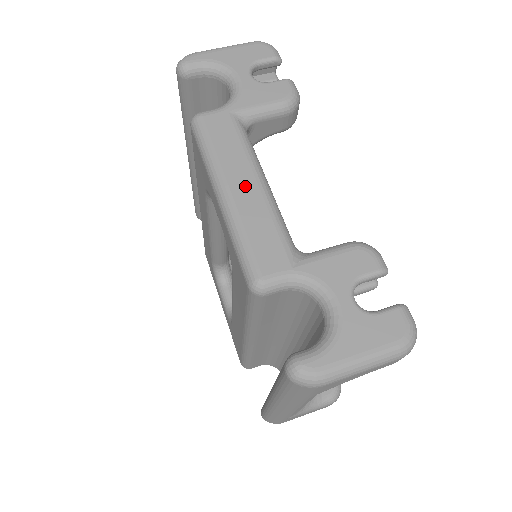
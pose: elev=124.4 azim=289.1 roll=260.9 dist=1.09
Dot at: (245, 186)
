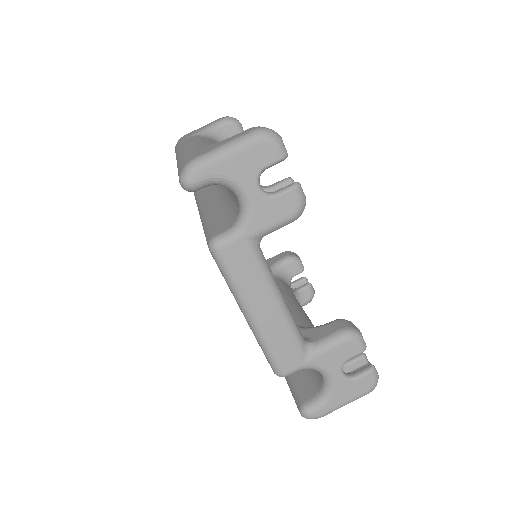
Dot at: (266, 310)
